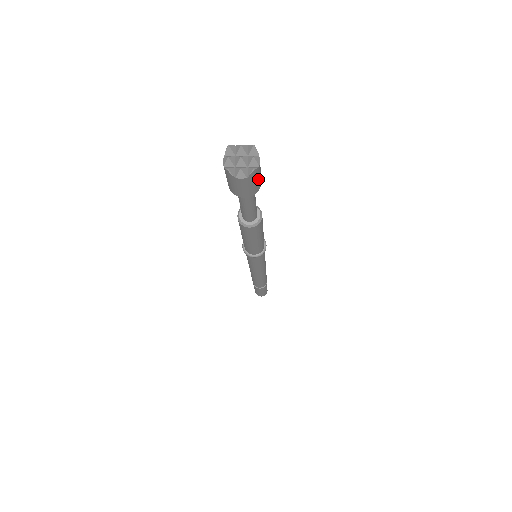
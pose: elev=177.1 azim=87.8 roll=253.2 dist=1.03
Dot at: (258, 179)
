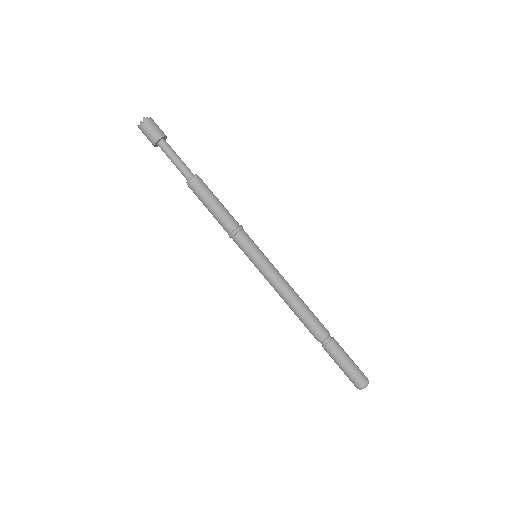
Dot at: (155, 128)
